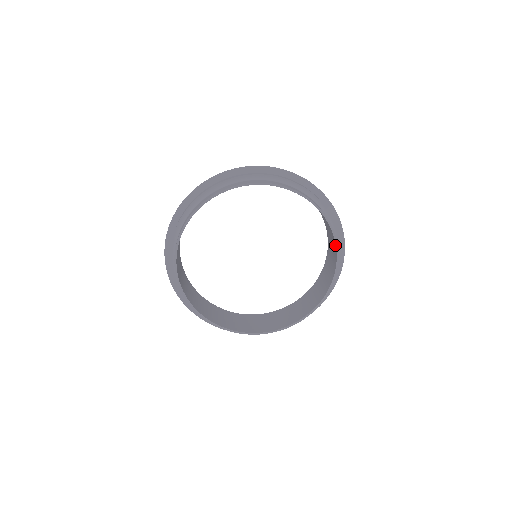
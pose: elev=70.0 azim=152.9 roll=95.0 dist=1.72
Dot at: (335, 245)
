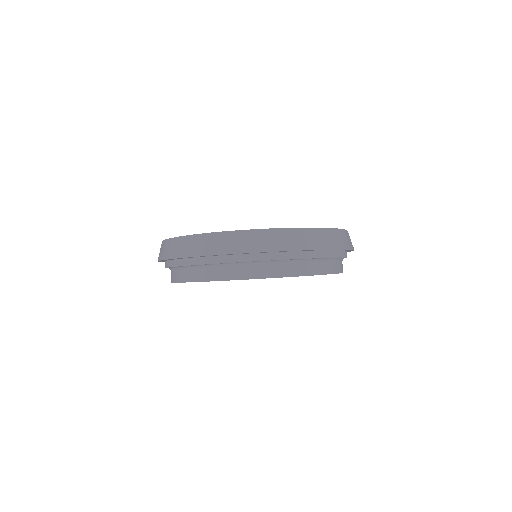
Dot at: occluded
